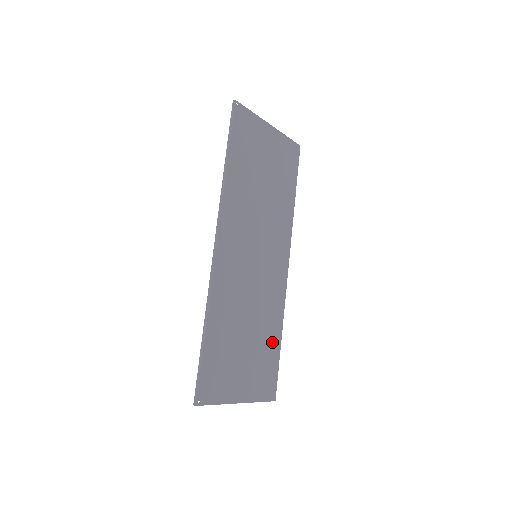
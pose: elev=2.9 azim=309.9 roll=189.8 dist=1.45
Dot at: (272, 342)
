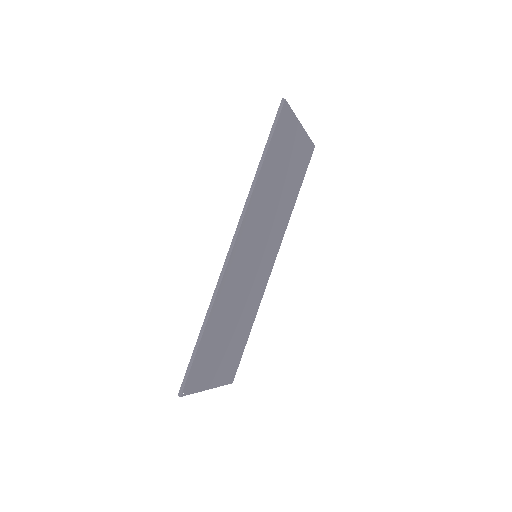
Dot at: (245, 333)
